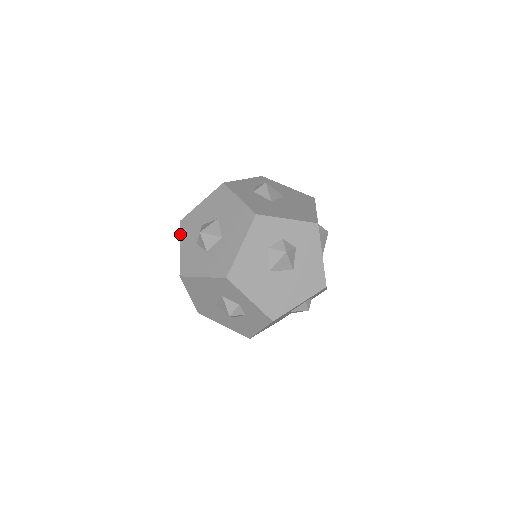
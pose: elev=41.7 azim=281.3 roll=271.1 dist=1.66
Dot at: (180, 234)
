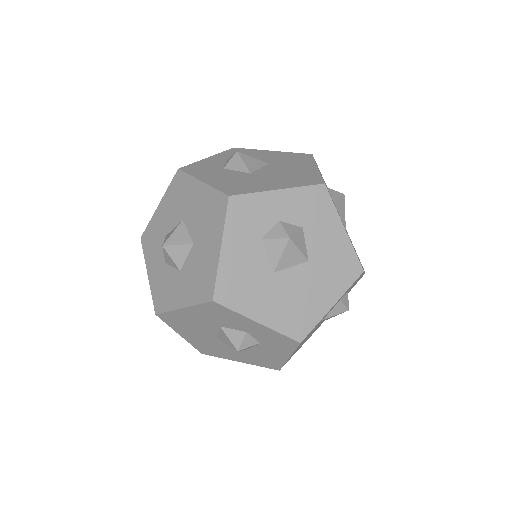
Dot at: (144, 256)
